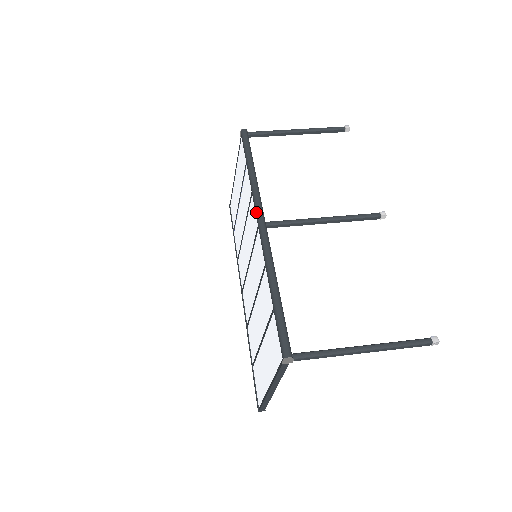
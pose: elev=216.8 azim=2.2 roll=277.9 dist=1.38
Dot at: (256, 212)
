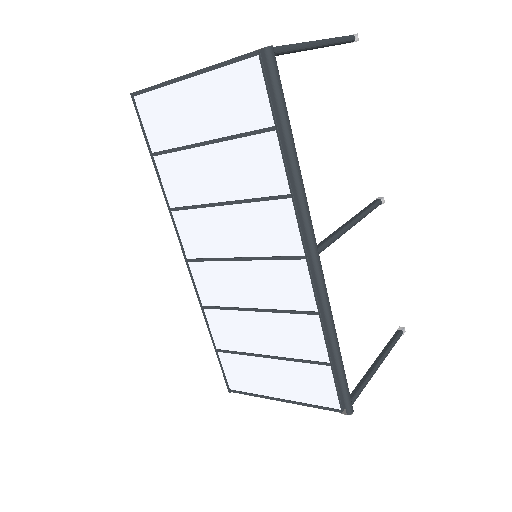
Dot at: (310, 241)
